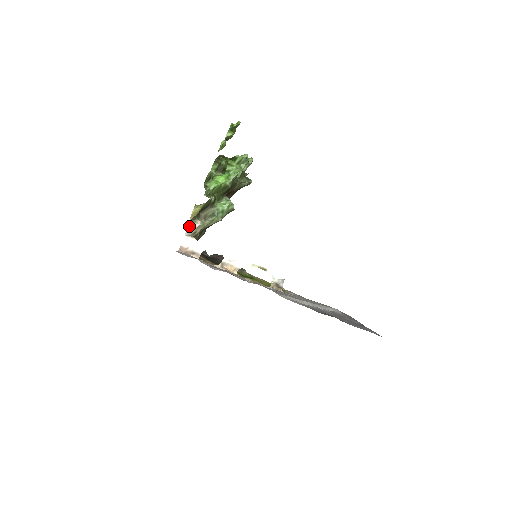
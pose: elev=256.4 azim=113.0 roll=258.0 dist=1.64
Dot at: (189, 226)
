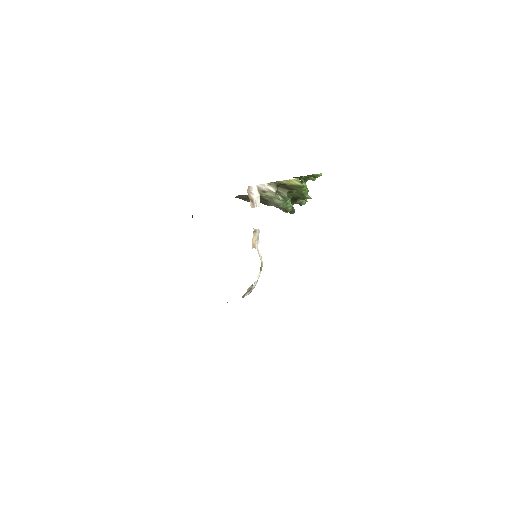
Dot at: (269, 184)
